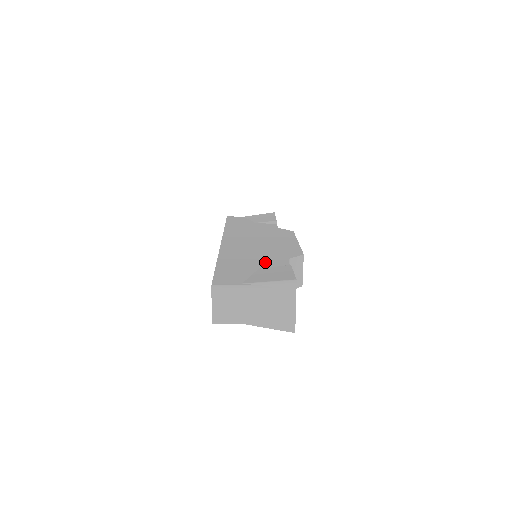
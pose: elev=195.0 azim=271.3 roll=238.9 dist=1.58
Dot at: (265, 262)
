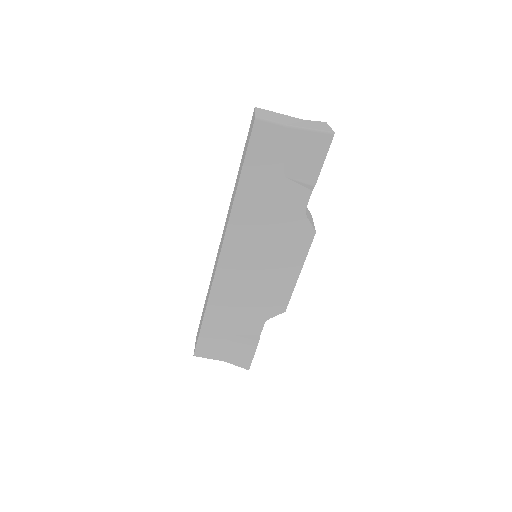
Dot at: occluded
